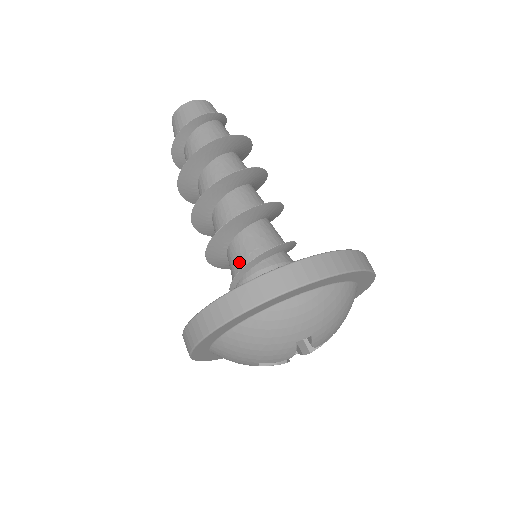
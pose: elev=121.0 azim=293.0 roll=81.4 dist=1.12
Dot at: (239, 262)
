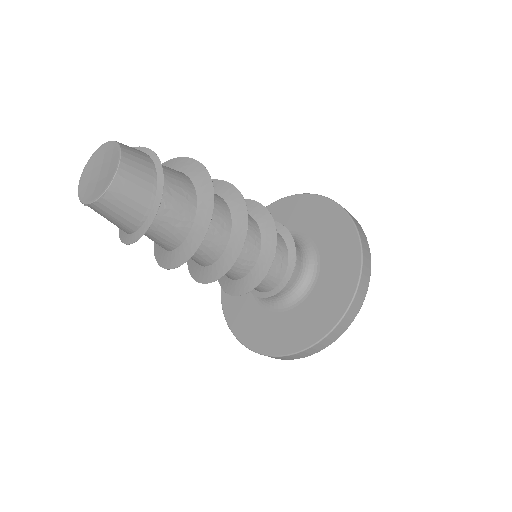
Dot at: (275, 278)
